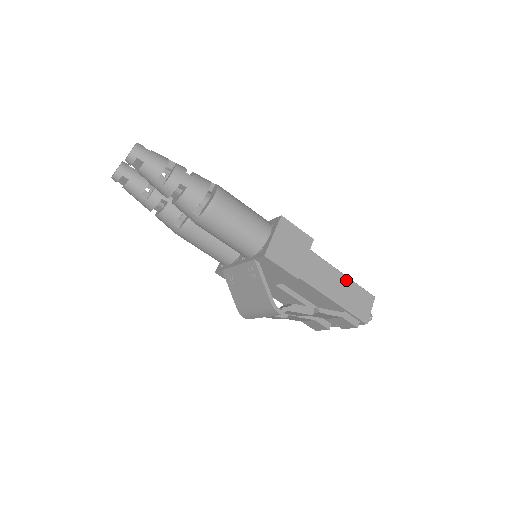
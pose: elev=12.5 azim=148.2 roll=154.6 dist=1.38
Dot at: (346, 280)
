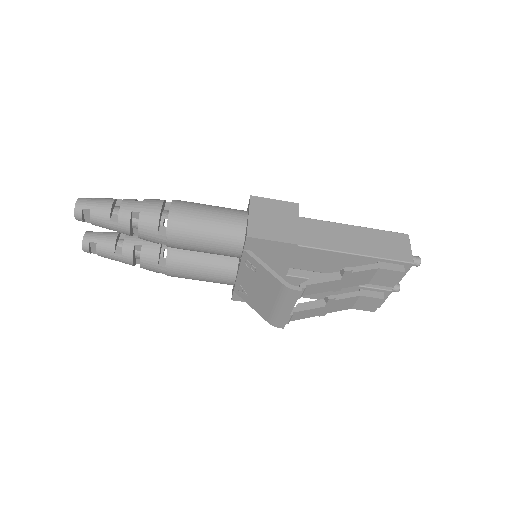
Dot at: (362, 230)
